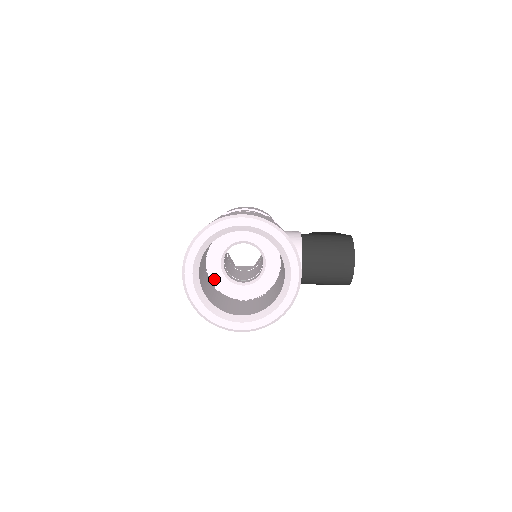
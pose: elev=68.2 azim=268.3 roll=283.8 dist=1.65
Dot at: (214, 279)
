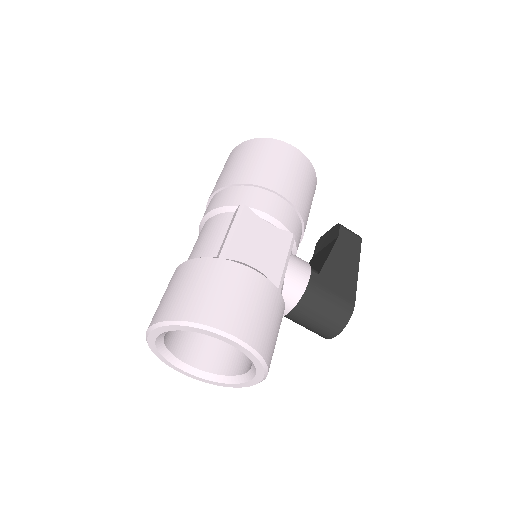
Dot at: occluded
